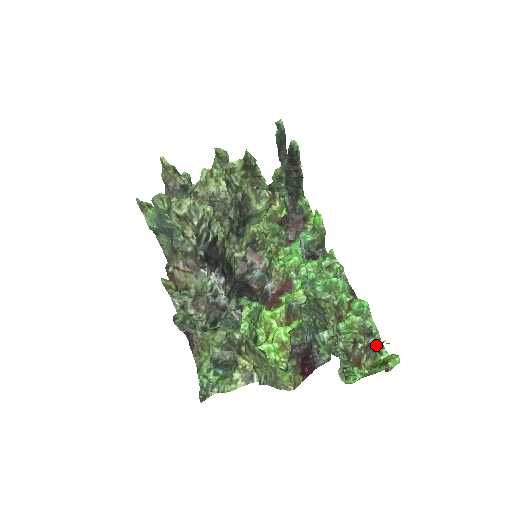
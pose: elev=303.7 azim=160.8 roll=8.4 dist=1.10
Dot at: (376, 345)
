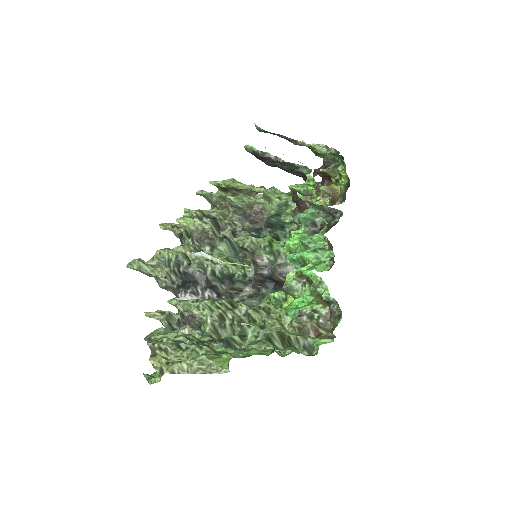
Dot at: (339, 310)
